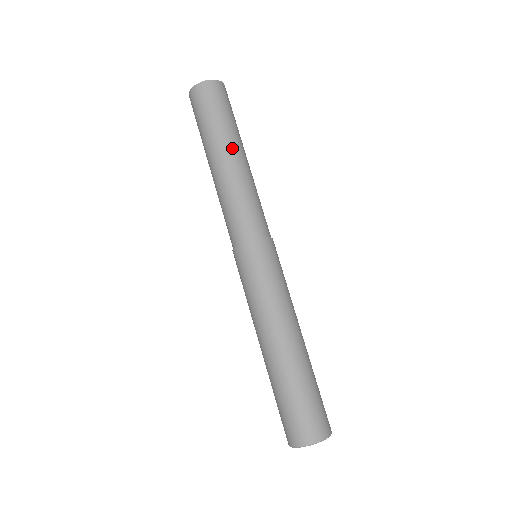
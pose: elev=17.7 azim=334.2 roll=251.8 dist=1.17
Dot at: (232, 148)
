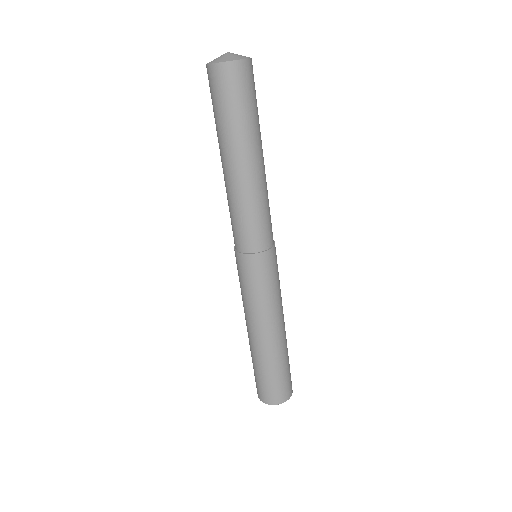
Dot at: (261, 150)
